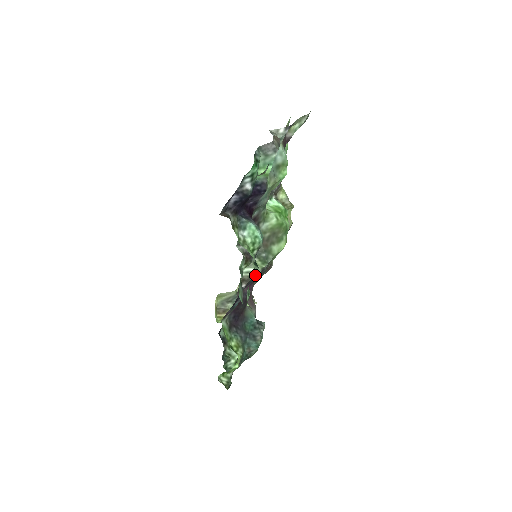
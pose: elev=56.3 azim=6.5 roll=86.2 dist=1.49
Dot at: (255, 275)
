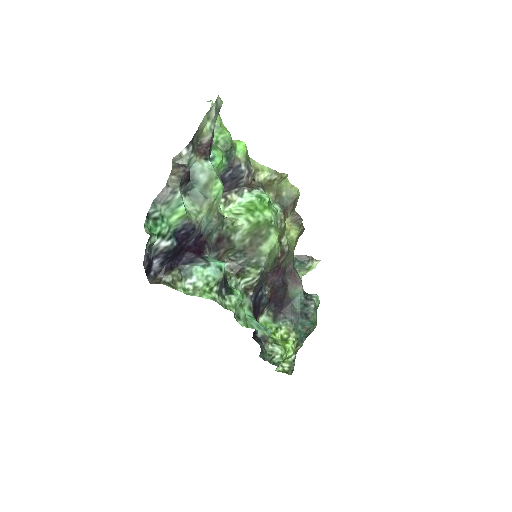
Dot at: (227, 308)
